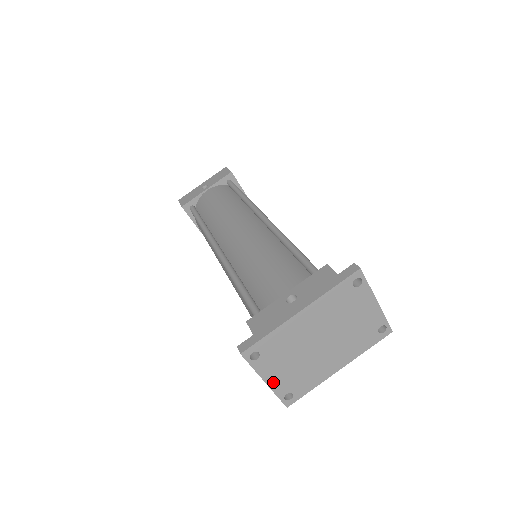
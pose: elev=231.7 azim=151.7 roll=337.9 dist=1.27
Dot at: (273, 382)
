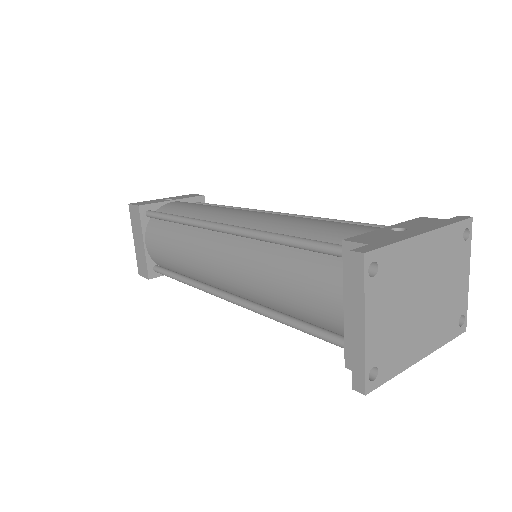
Dot at: (370, 333)
